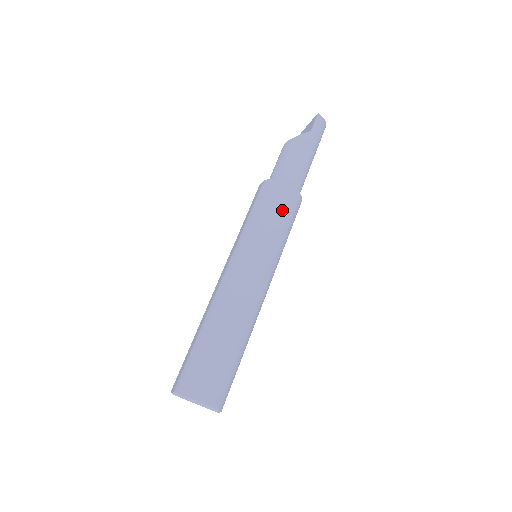
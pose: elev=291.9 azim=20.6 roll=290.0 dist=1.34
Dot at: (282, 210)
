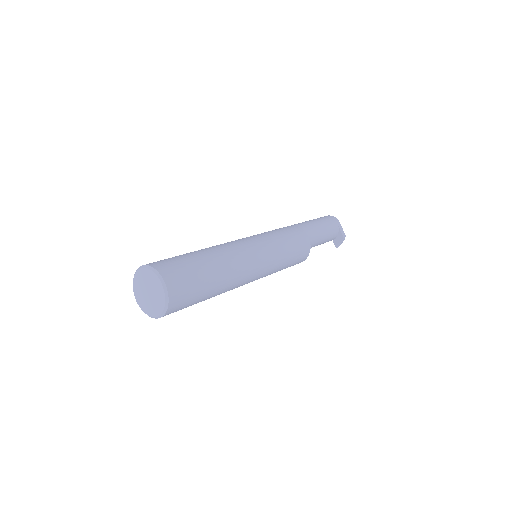
Dot at: occluded
